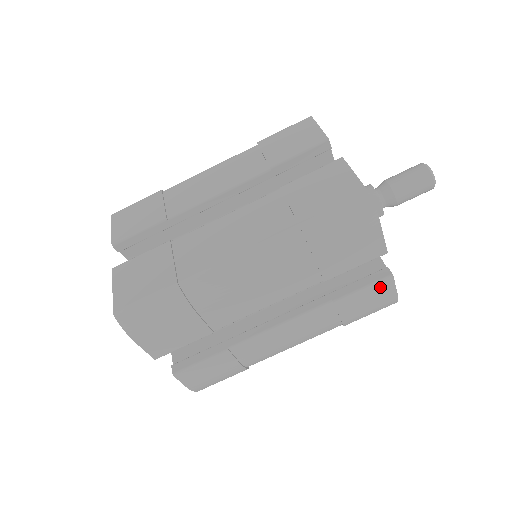
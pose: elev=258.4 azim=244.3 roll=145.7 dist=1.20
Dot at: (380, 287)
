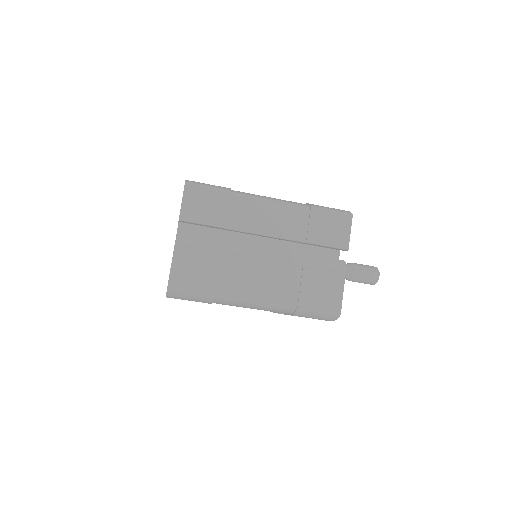
Dot at: occluded
